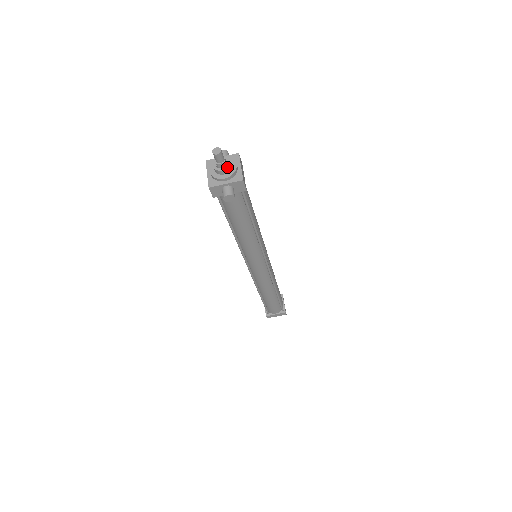
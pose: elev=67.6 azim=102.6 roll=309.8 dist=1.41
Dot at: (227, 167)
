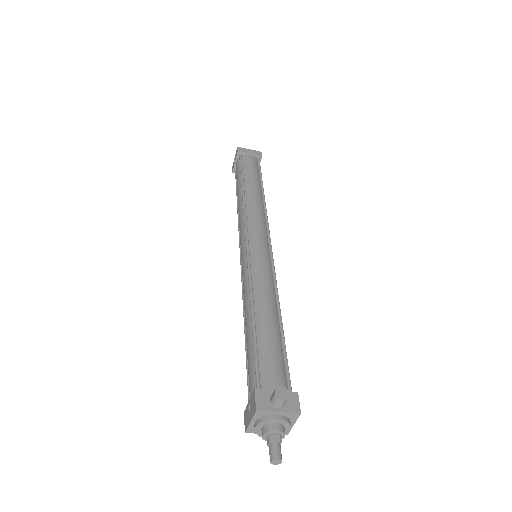
Dot at: occluded
